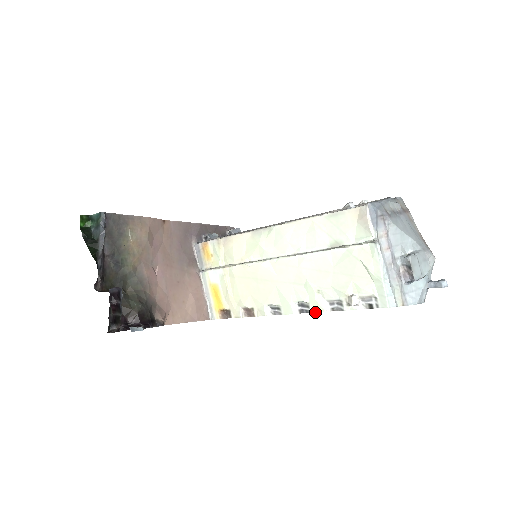
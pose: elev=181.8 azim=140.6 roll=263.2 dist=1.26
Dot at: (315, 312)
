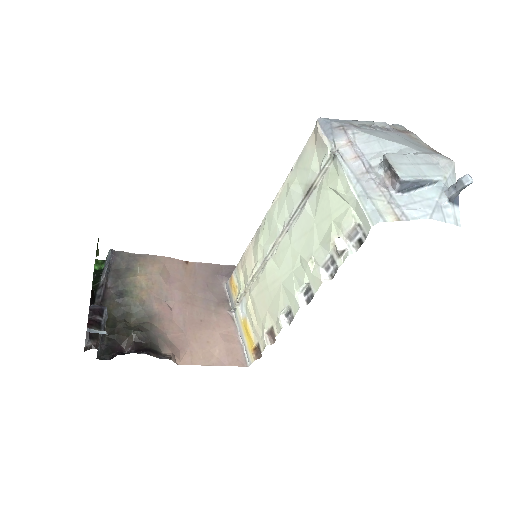
Dot at: (316, 291)
